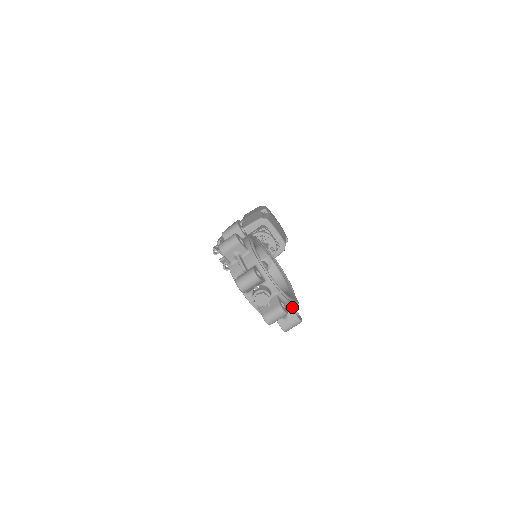
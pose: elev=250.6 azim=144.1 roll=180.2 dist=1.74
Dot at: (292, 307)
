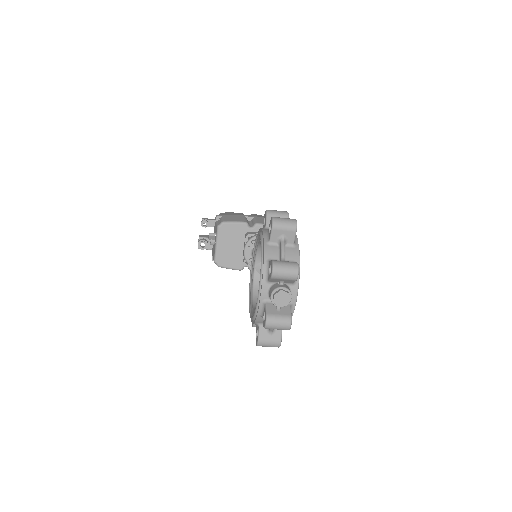
Dot at: occluded
